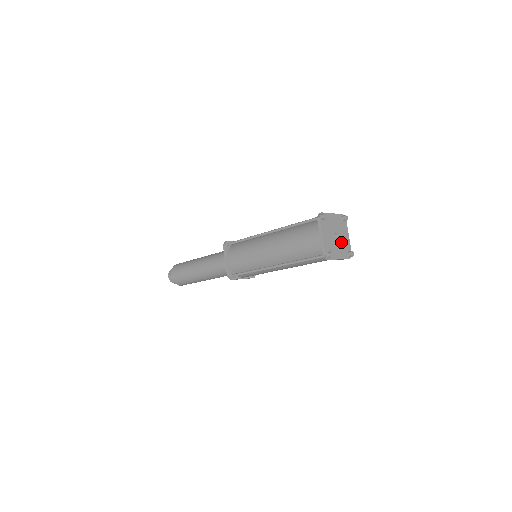
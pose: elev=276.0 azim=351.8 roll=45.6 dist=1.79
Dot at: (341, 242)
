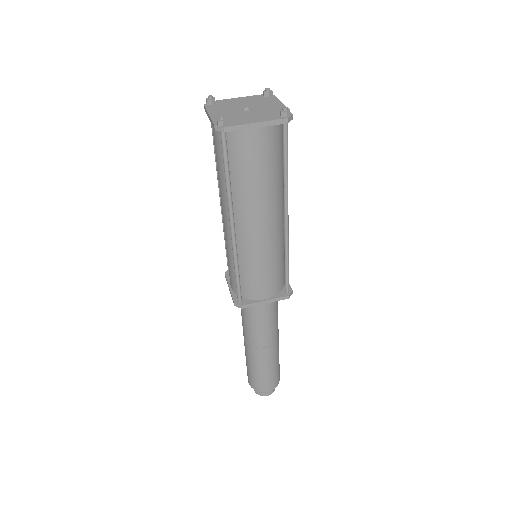
Dot at: (260, 111)
